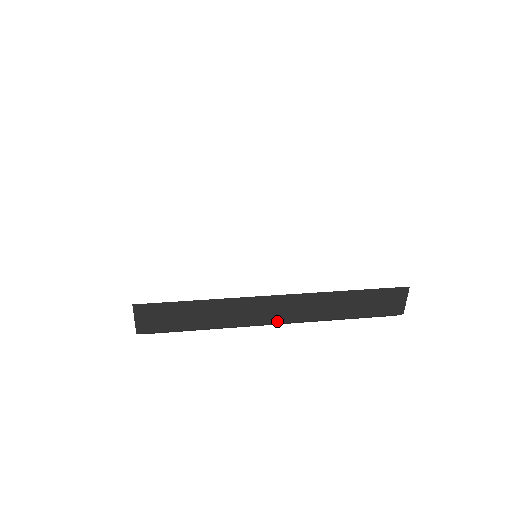
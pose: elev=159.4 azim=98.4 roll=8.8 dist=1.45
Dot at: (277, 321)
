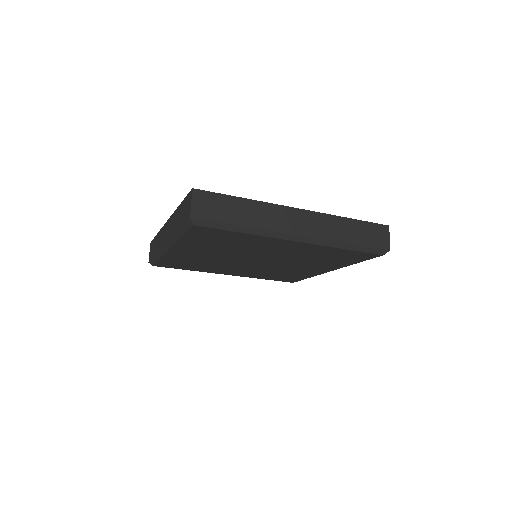
Dot at: (300, 233)
